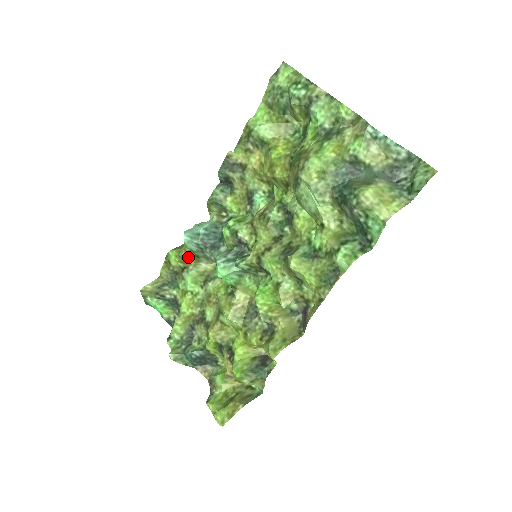
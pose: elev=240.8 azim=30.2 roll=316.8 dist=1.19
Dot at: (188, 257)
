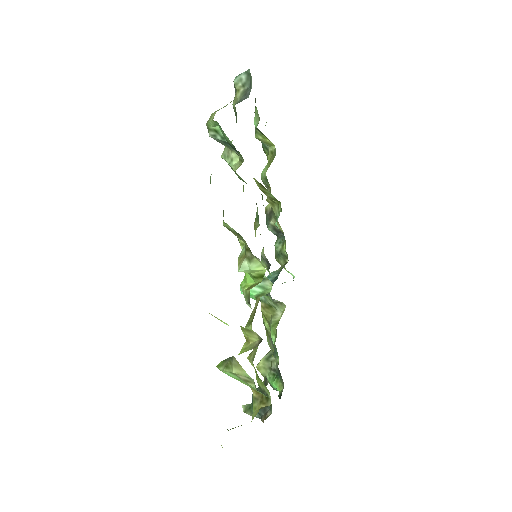
Dot at: (266, 311)
